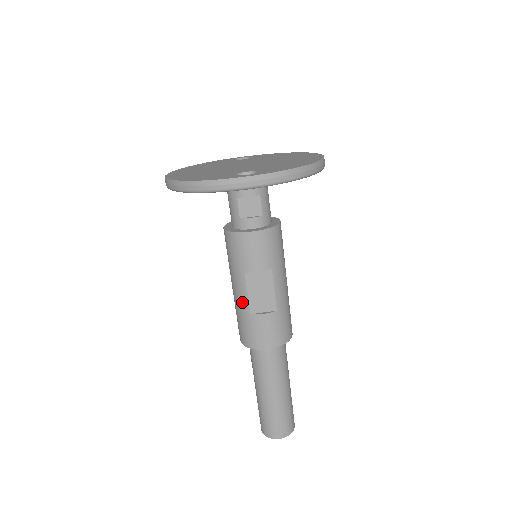
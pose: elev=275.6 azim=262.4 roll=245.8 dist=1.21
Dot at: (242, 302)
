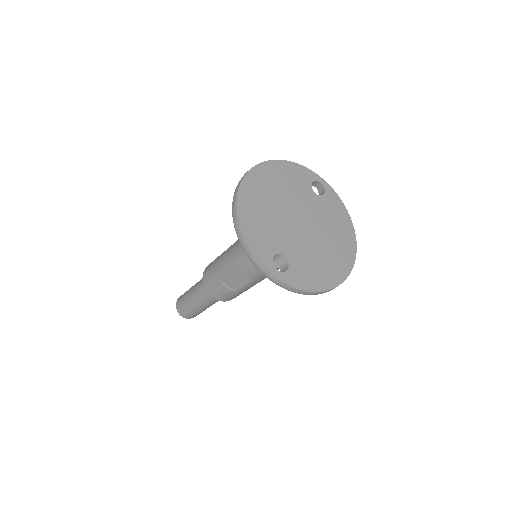
Dot at: (221, 270)
